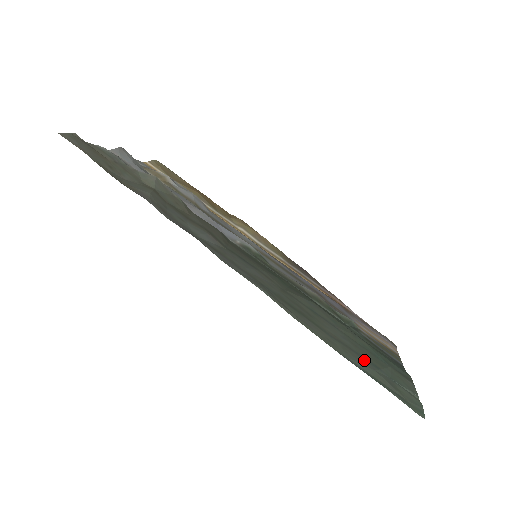
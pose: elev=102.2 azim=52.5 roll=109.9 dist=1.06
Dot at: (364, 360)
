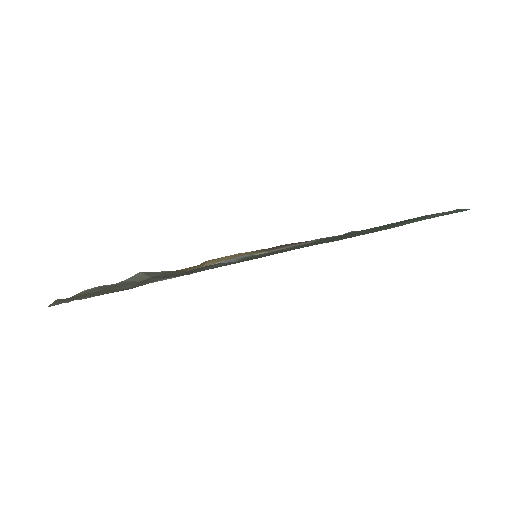
Dot at: (398, 224)
